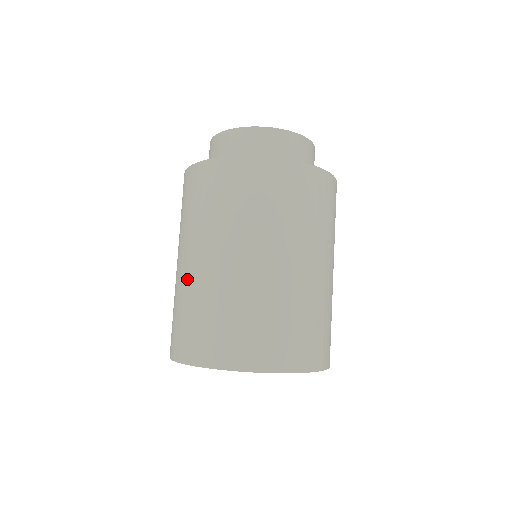
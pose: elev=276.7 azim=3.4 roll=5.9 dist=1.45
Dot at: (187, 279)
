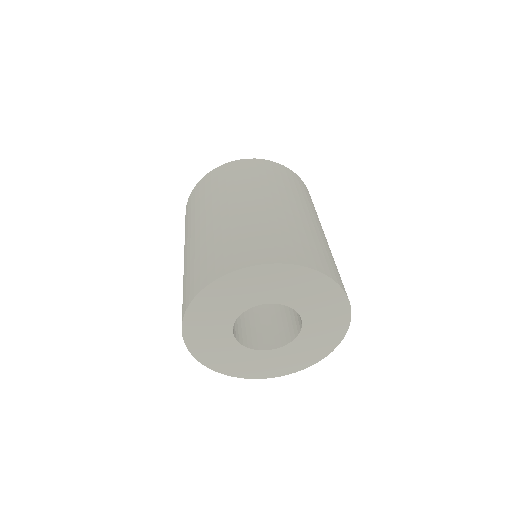
Dot at: (227, 219)
